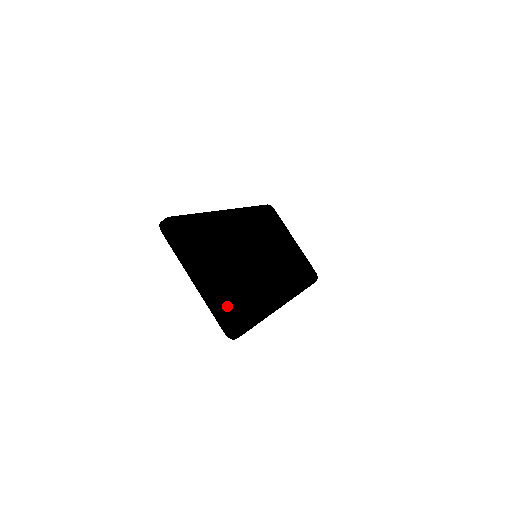
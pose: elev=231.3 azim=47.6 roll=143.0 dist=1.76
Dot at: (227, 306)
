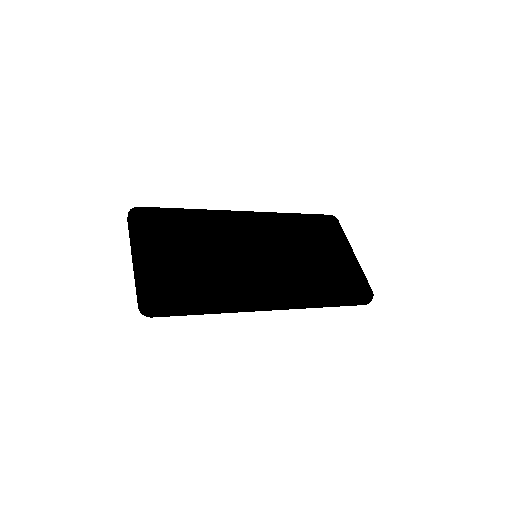
Dot at: (146, 283)
